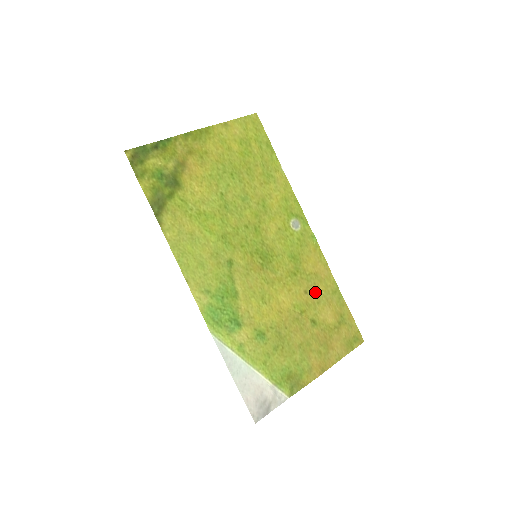
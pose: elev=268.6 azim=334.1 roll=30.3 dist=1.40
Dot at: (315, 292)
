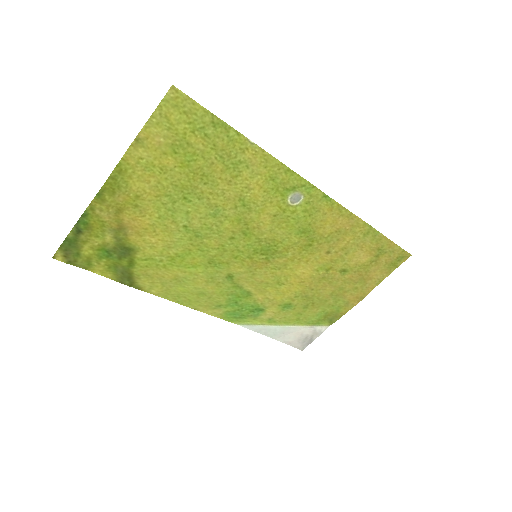
Dot at: (340, 246)
